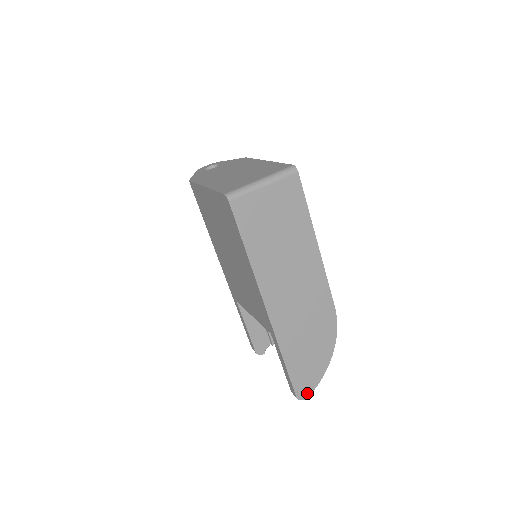
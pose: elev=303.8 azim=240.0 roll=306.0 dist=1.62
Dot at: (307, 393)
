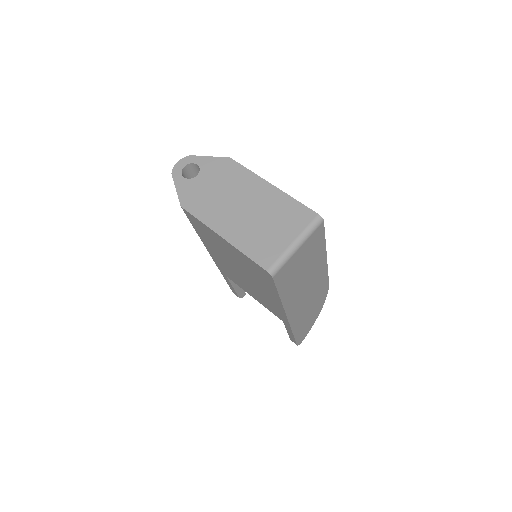
Dot at: (303, 338)
